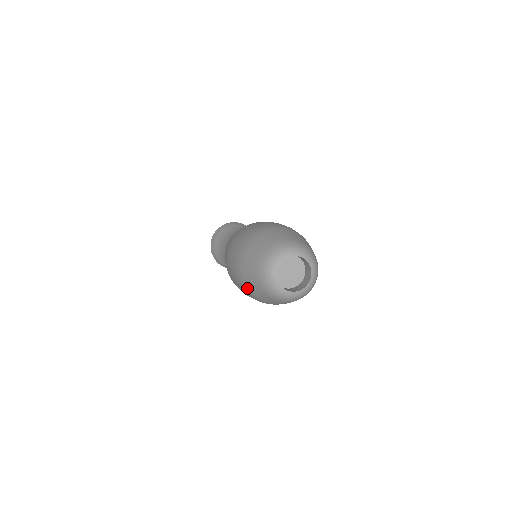
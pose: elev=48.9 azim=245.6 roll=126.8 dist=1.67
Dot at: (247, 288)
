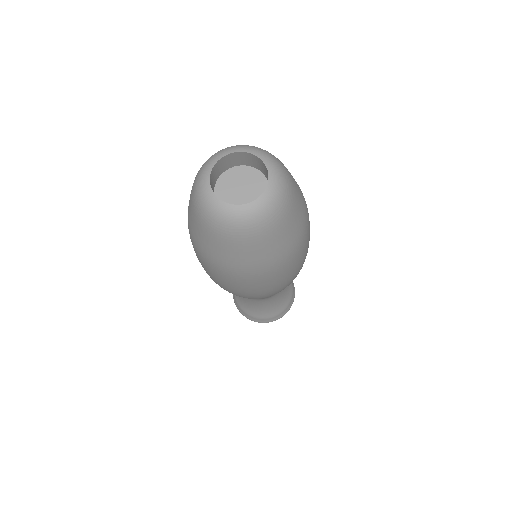
Dot at: (230, 267)
